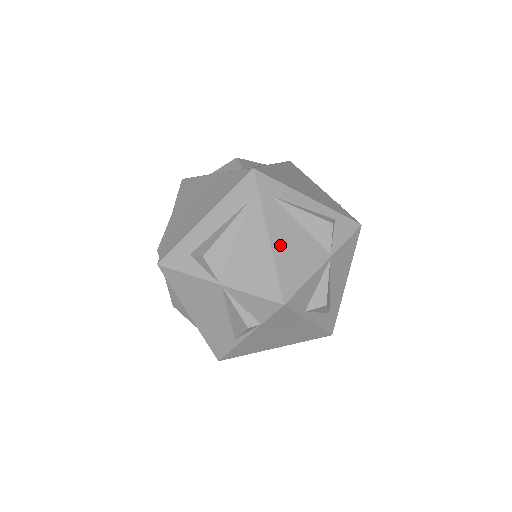
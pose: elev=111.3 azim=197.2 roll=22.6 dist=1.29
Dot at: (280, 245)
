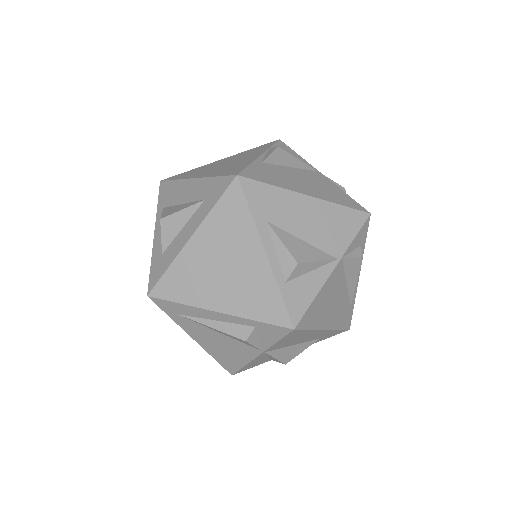
Dot at: (207, 345)
